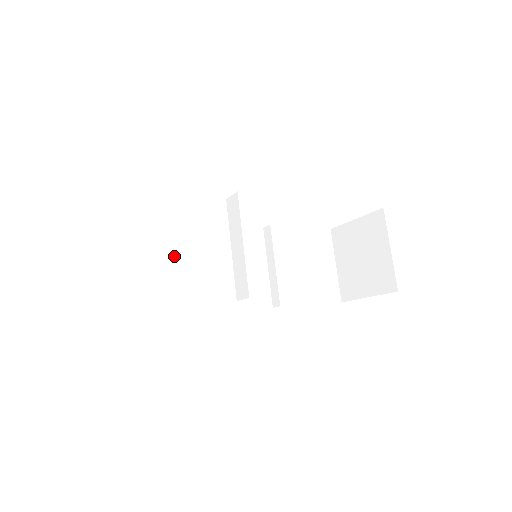
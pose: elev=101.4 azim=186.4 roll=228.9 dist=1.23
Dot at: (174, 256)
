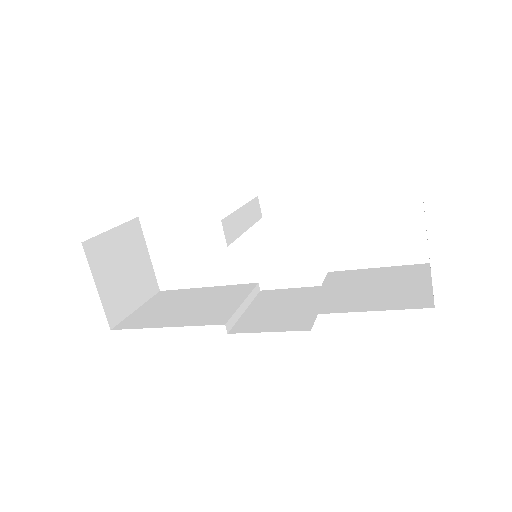
Dot at: (206, 301)
